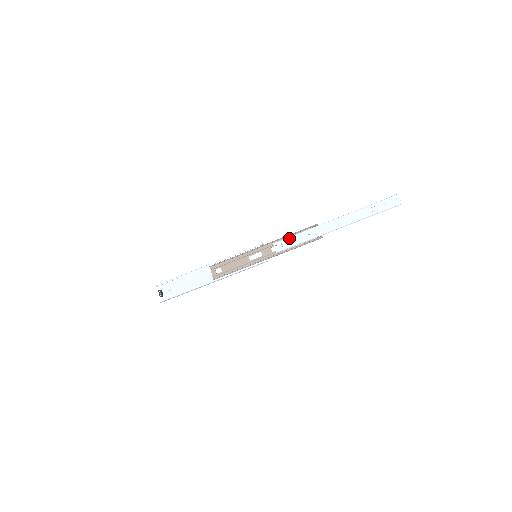
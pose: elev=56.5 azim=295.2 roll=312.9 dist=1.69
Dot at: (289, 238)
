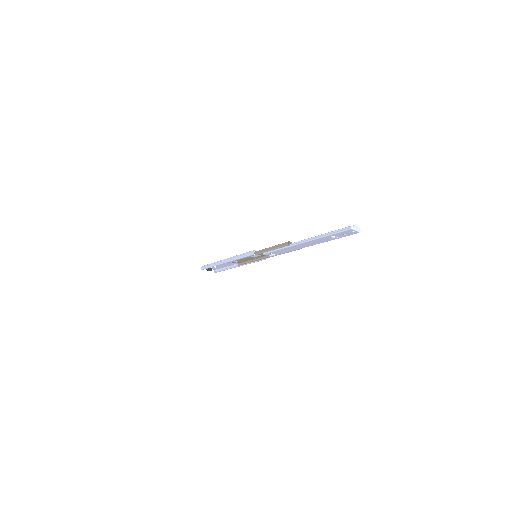
Dot at: (273, 252)
